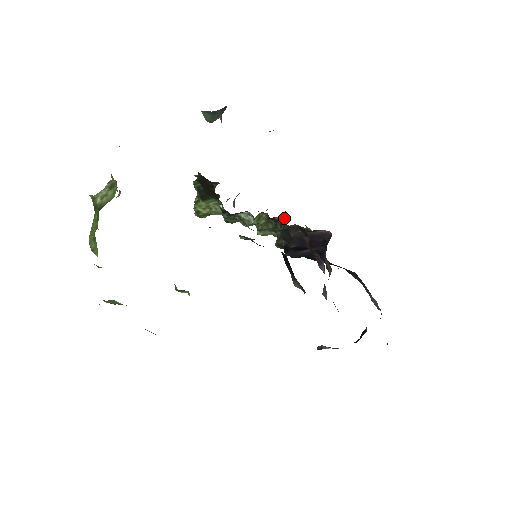
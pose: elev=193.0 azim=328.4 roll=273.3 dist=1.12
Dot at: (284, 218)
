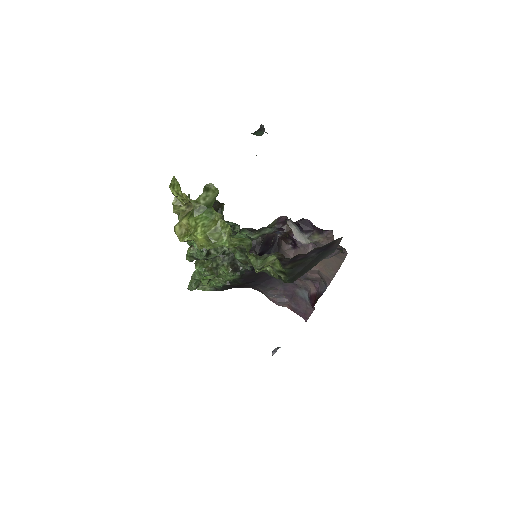
Dot at: (226, 250)
